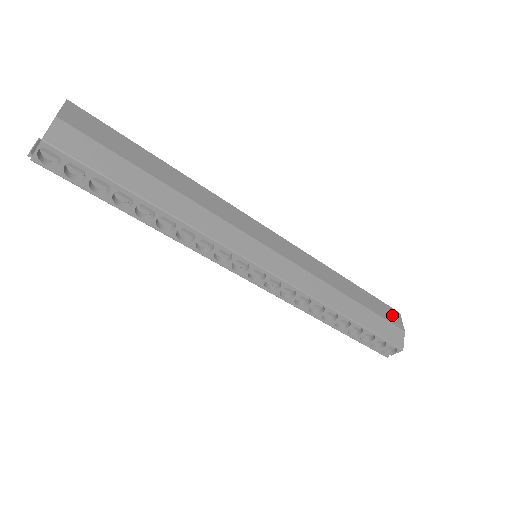
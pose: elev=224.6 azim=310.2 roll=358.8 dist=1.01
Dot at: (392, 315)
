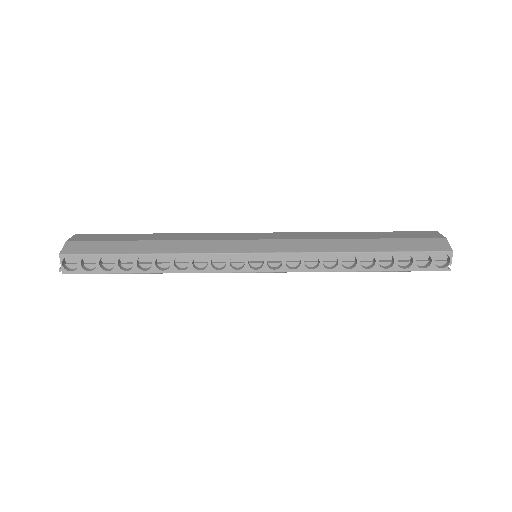
Dot at: (424, 234)
